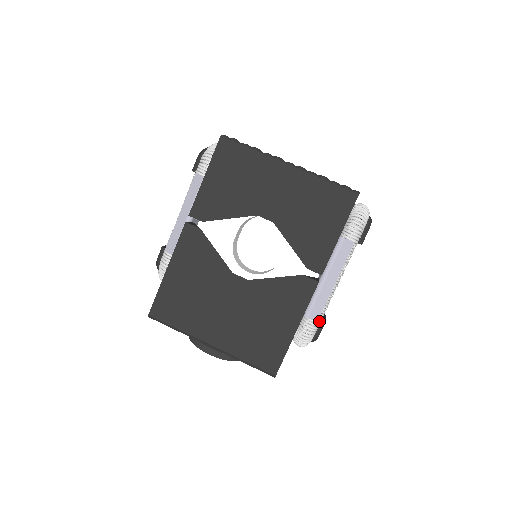
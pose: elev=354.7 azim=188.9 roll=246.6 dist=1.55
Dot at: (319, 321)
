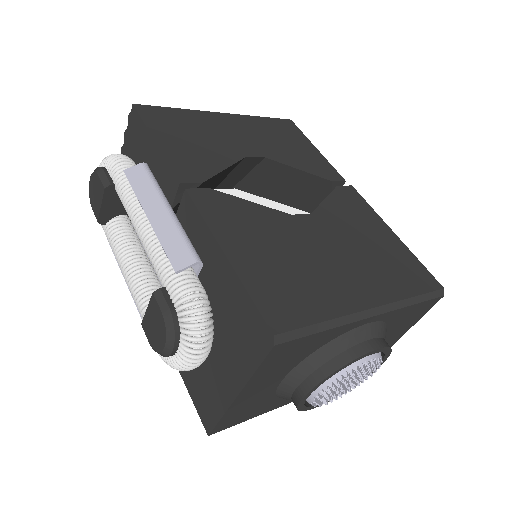
Dot at: occluded
